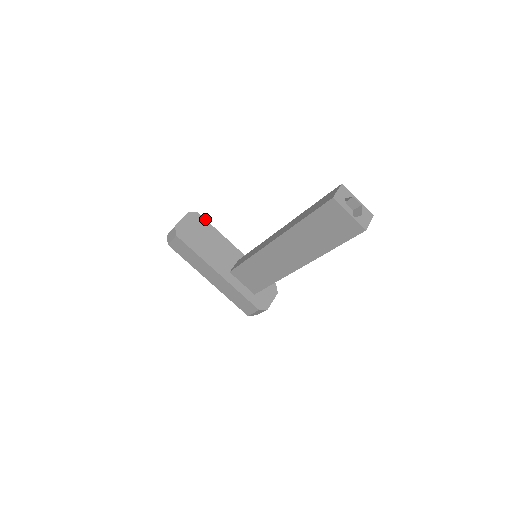
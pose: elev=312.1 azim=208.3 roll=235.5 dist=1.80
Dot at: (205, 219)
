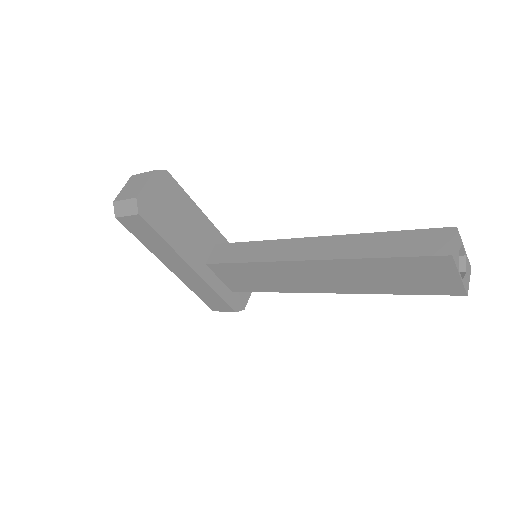
Dot at: (176, 182)
